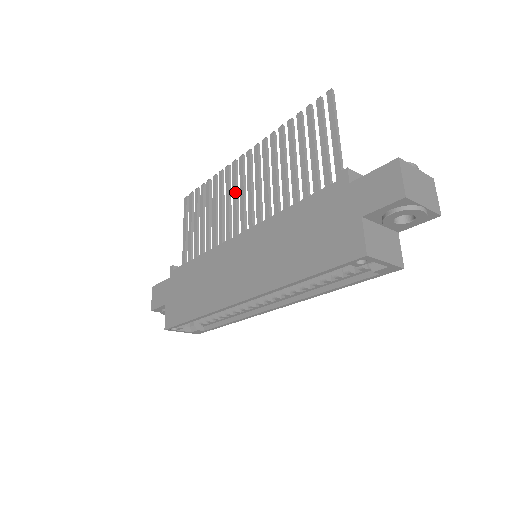
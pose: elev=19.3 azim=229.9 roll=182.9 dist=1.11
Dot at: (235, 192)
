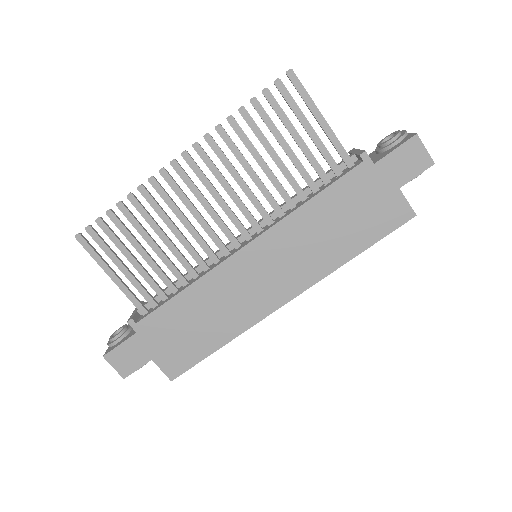
Dot at: (191, 205)
